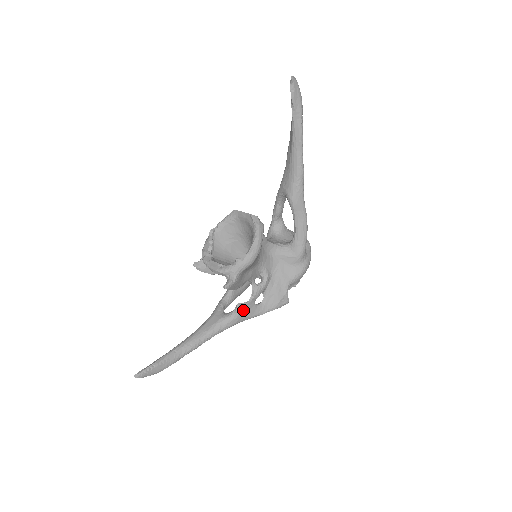
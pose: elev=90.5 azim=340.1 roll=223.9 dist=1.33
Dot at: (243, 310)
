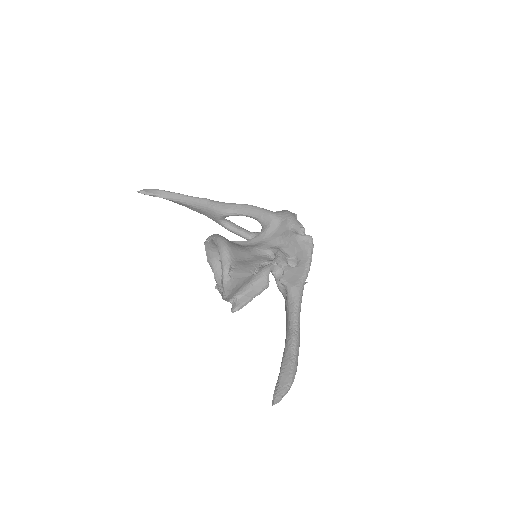
Dot at: (289, 278)
